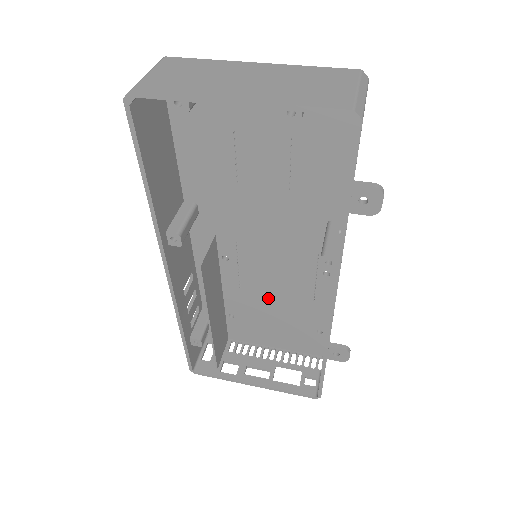
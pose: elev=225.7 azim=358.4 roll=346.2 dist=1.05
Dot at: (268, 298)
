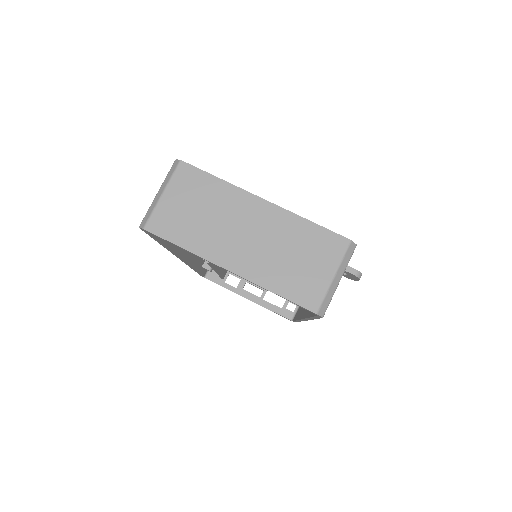
Dot at: occluded
